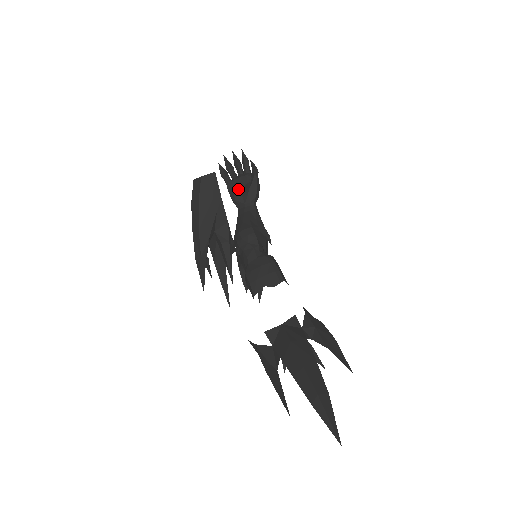
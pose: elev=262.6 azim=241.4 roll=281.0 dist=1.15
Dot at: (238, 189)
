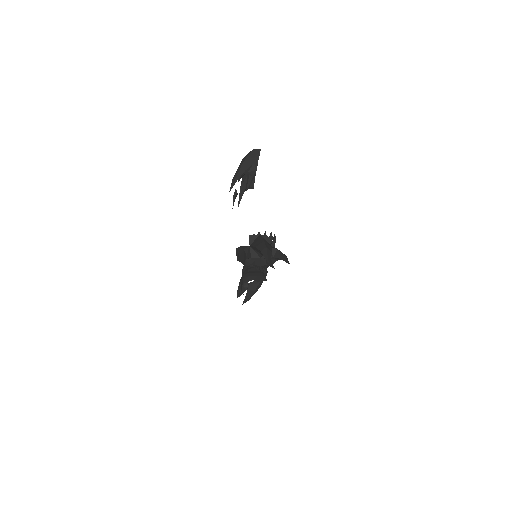
Dot at: occluded
